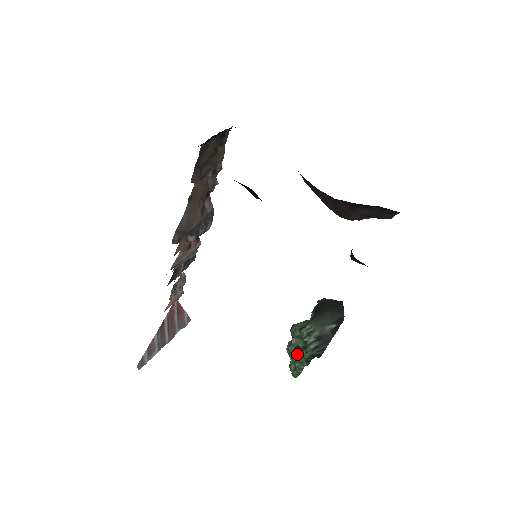
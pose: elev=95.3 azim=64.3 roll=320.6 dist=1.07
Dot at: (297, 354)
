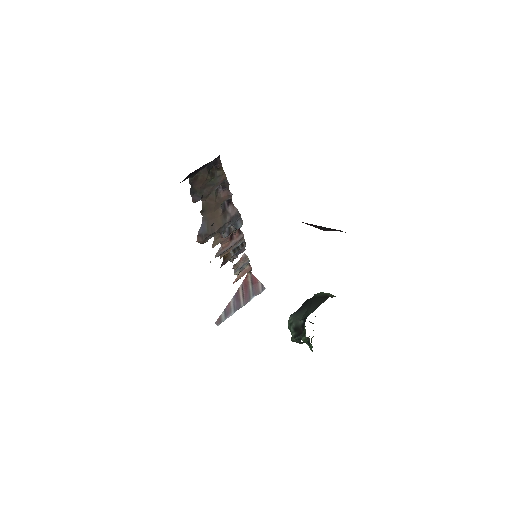
Dot at: (303, 335)
